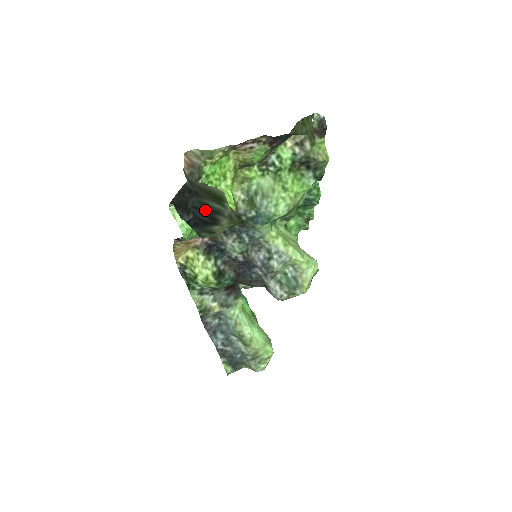
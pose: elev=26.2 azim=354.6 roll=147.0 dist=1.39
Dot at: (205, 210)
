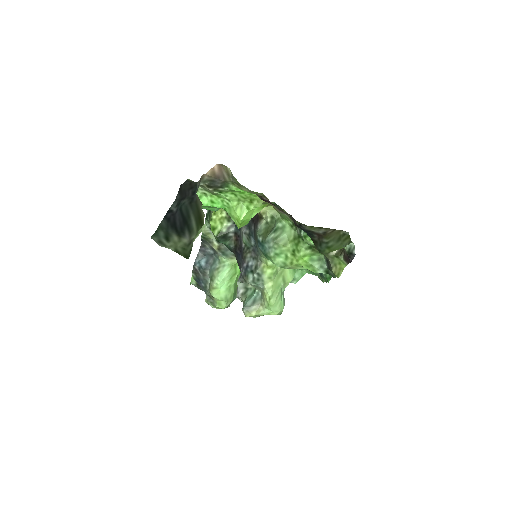
Dot at: (184, 218)
